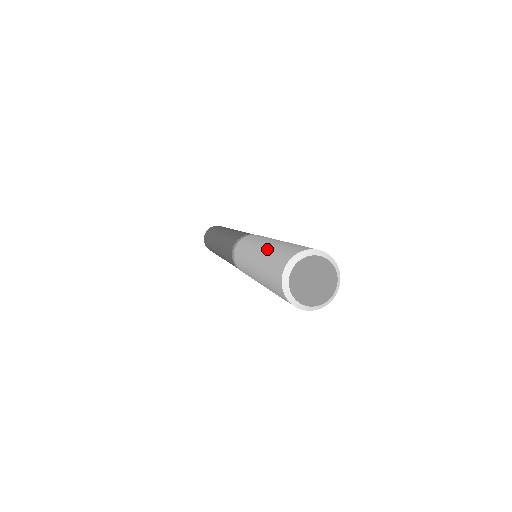
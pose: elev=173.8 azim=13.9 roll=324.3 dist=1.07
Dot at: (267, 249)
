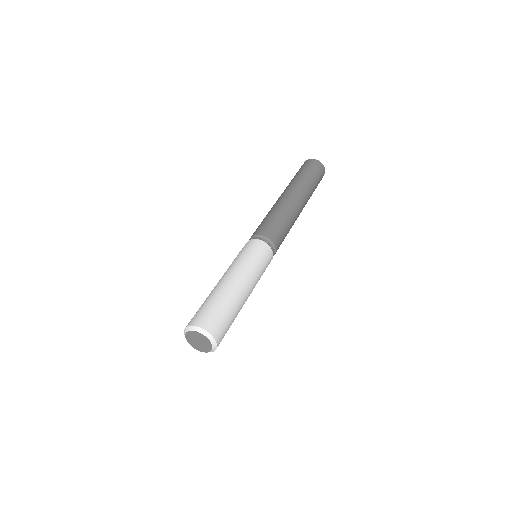
Dot at: occluded
